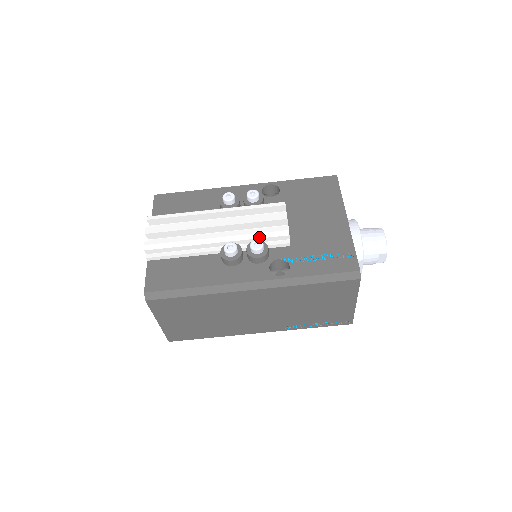
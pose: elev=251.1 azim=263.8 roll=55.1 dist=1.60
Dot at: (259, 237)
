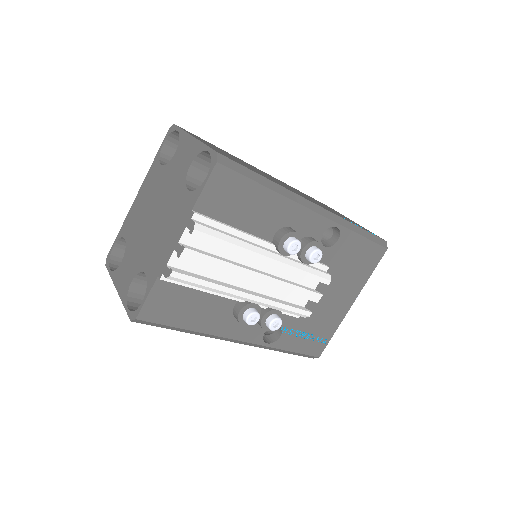
Dot at: (283, 311)
